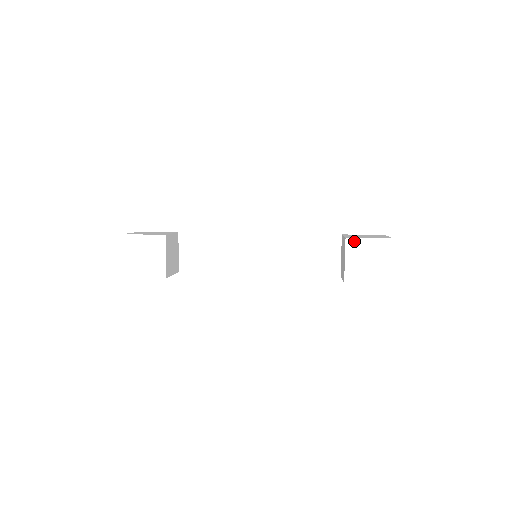
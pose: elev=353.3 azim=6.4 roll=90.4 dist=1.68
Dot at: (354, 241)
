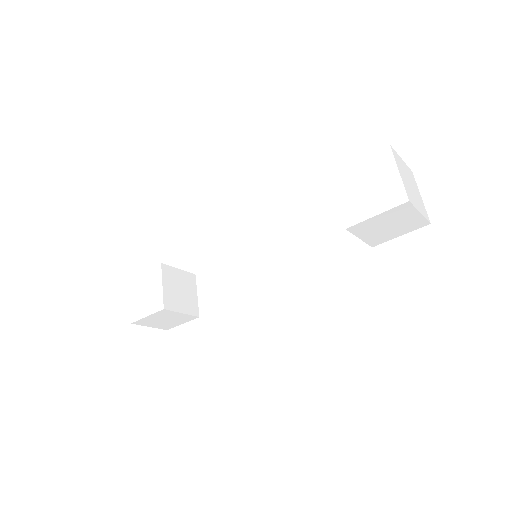
Dot at: (342, 173)
